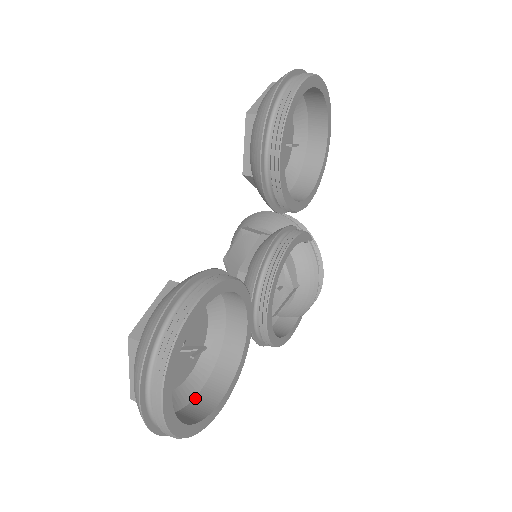
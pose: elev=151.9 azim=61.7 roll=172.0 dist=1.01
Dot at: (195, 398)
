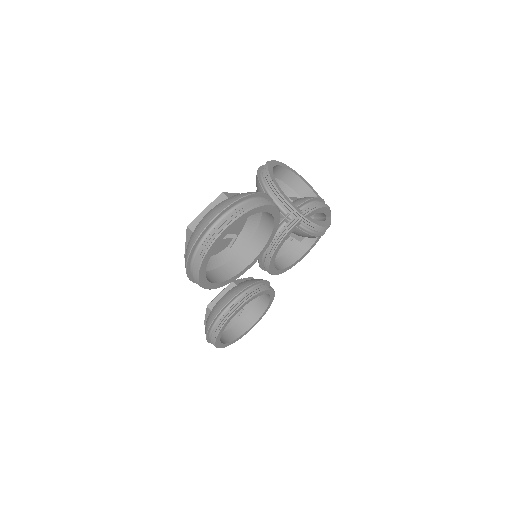
Dot at: (256, 302)
